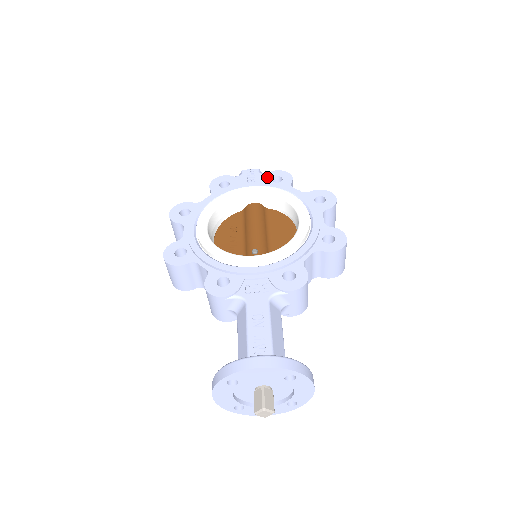
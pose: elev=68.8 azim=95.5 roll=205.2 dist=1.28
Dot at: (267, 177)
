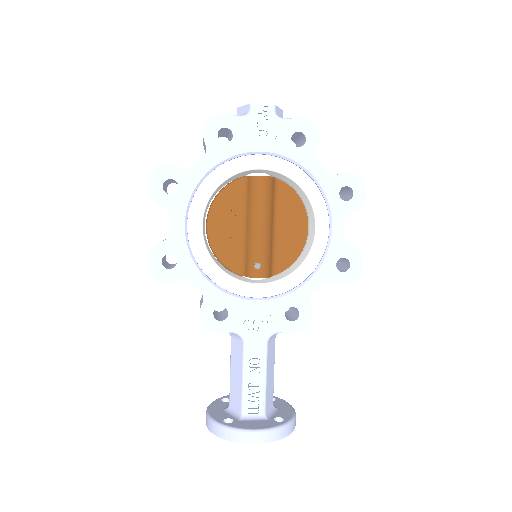
Dot at: (285, 131)
